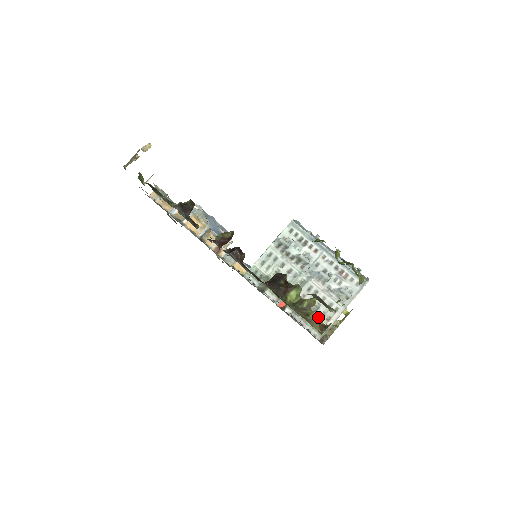
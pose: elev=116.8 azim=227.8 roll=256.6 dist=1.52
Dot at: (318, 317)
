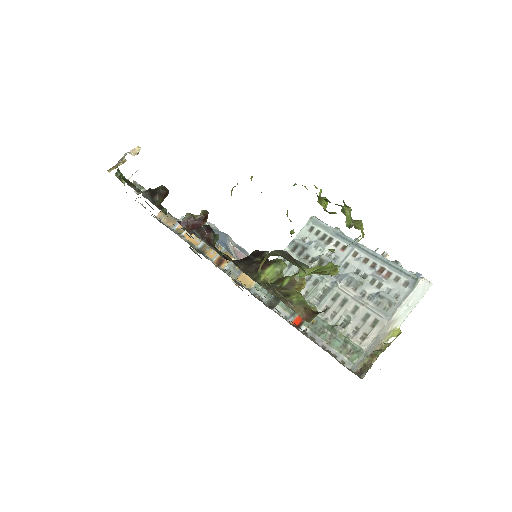
Dot at: (348, 335)
